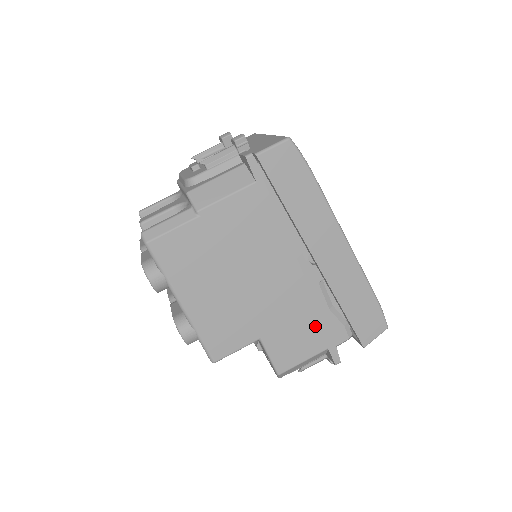
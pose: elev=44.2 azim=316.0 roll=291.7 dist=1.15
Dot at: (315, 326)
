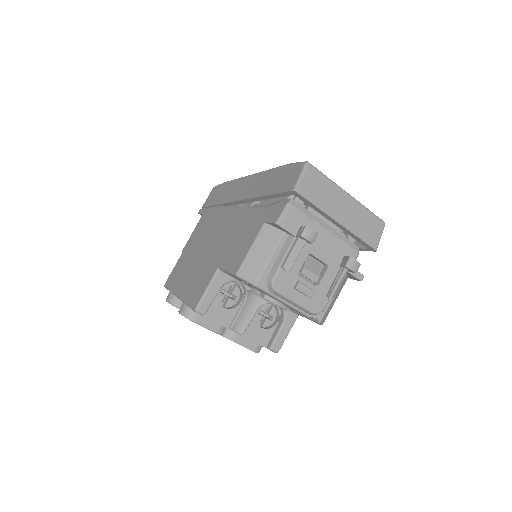
Dot at: (250, 223)
